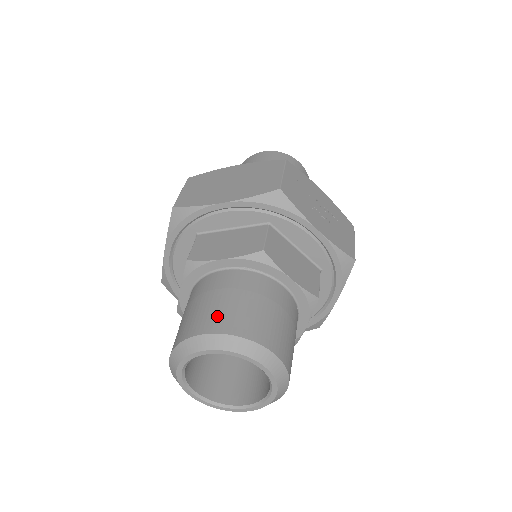
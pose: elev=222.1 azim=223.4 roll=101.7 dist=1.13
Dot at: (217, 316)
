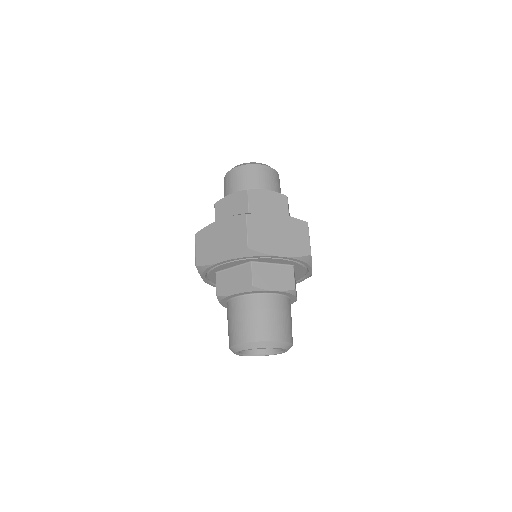
Dot at: (276, 330)
